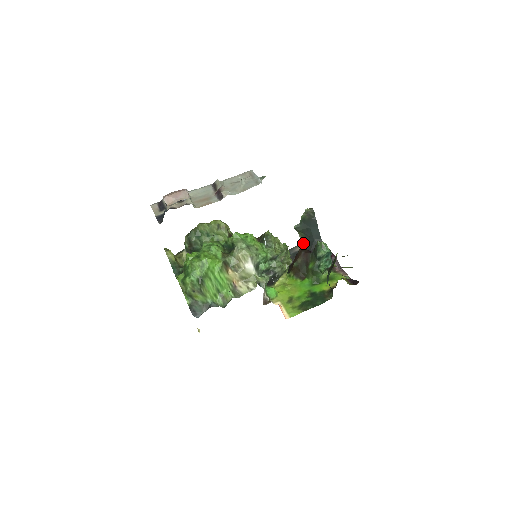
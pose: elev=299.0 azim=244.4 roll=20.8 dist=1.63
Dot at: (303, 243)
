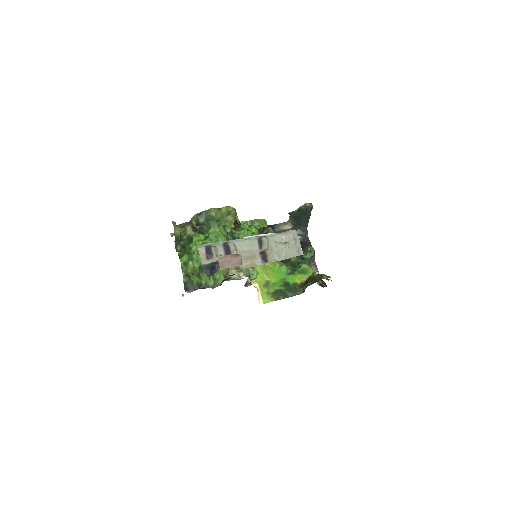
Dot at: (289, 222)
